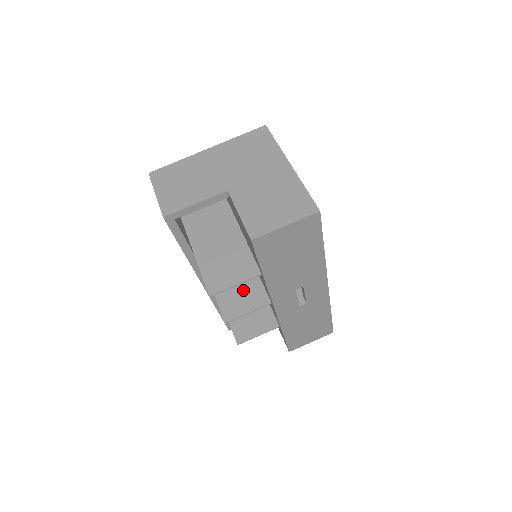
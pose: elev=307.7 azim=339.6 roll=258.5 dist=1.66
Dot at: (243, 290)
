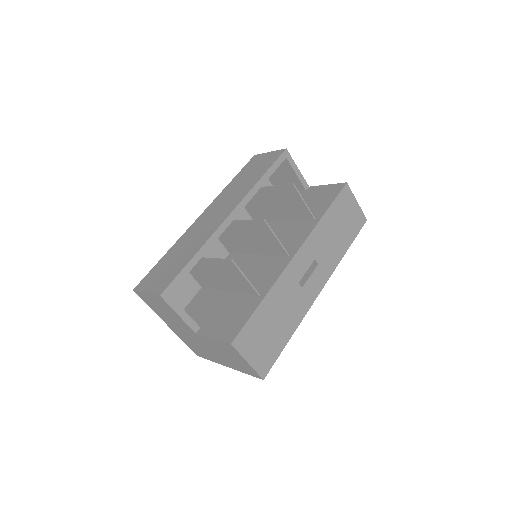
Dot at: (262, 240)
